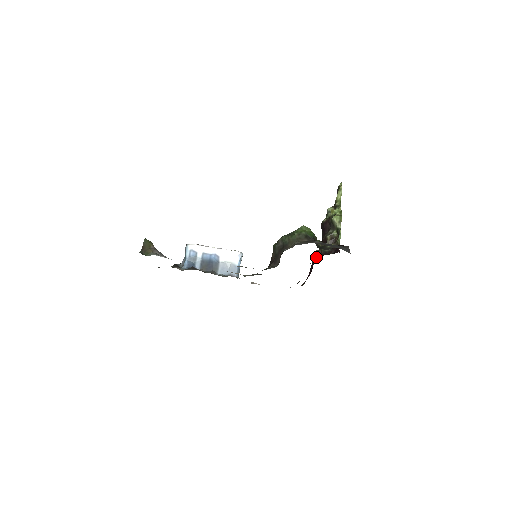
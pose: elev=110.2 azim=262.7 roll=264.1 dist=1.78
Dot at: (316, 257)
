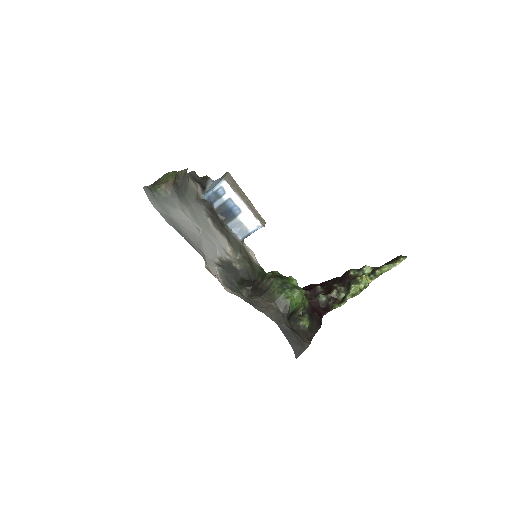
Dot at: (312, 291)
